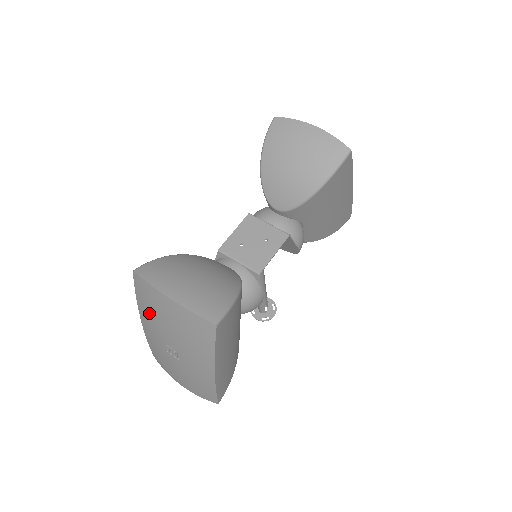
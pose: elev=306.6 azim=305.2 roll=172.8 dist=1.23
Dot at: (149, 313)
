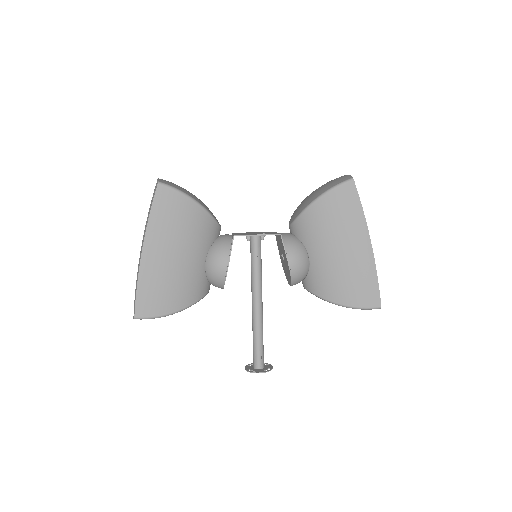
Dot at: occluded
